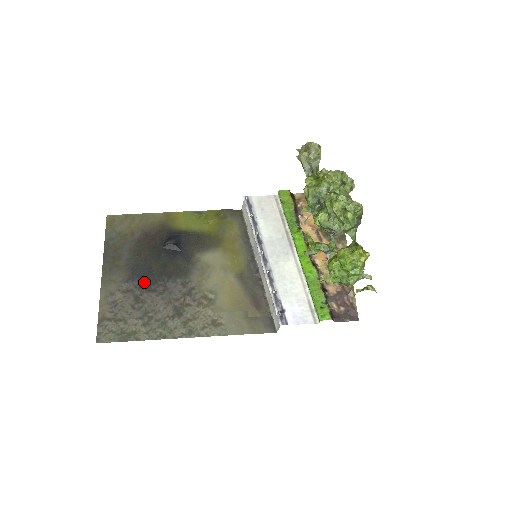
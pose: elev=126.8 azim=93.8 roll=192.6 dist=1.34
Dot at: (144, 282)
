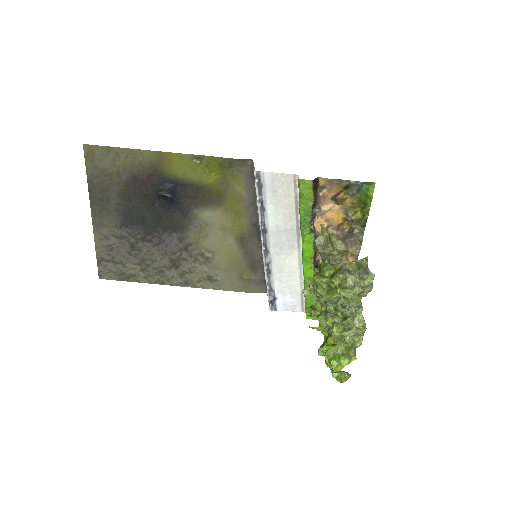
Dot at: (138, 231)
